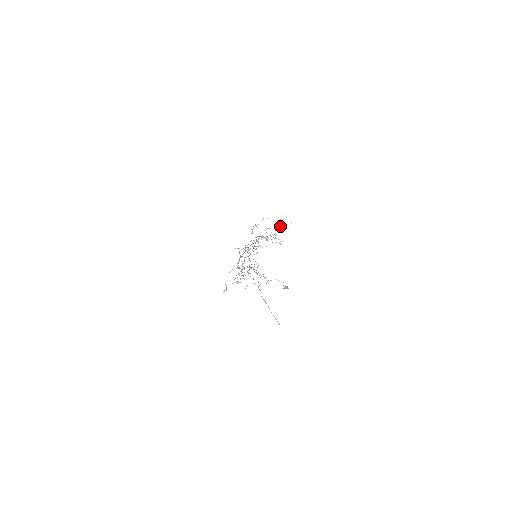
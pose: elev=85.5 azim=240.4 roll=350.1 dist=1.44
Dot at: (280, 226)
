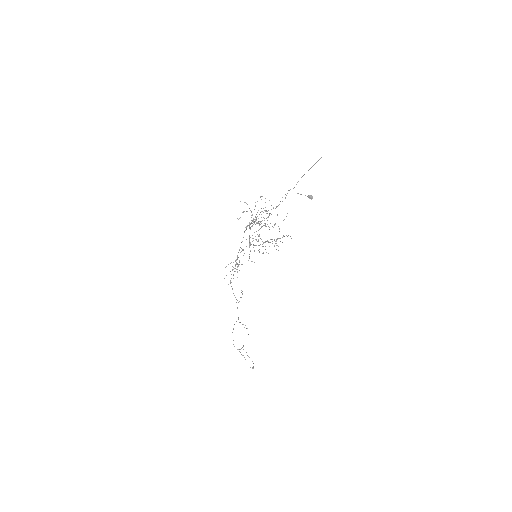
Dot at: (280, 241)
